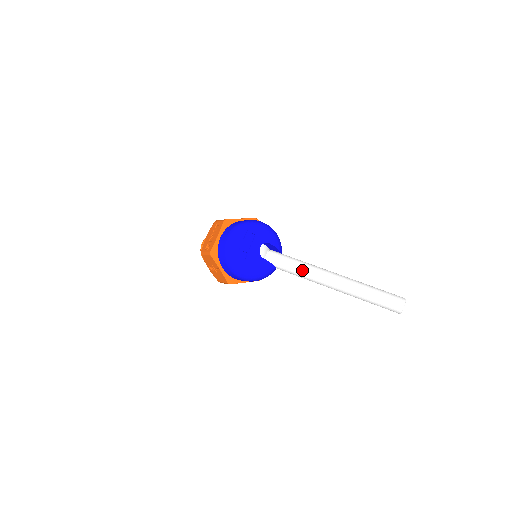
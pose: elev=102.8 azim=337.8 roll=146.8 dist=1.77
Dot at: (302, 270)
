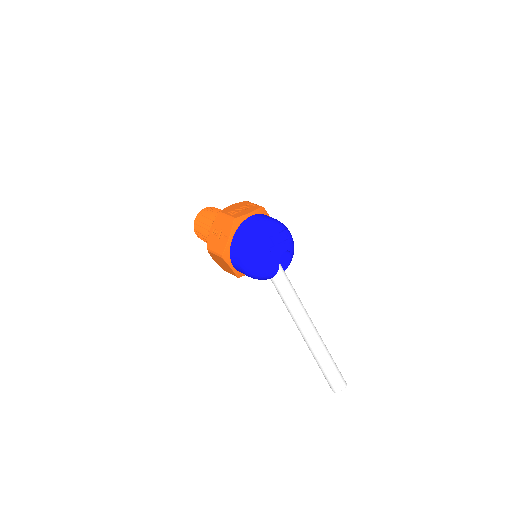
Dot at: (293, 297)
